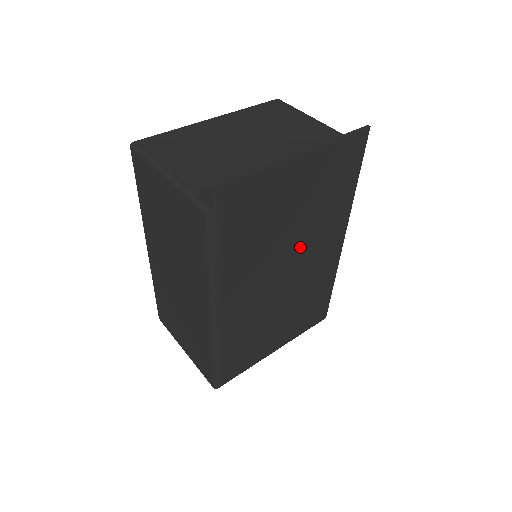
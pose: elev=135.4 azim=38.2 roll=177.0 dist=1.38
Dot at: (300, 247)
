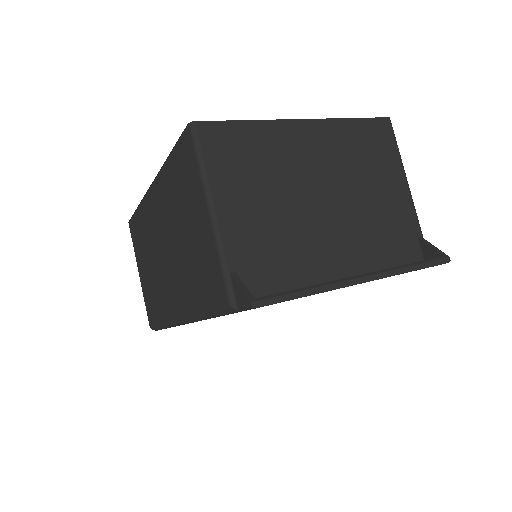
Dot at: occluded
